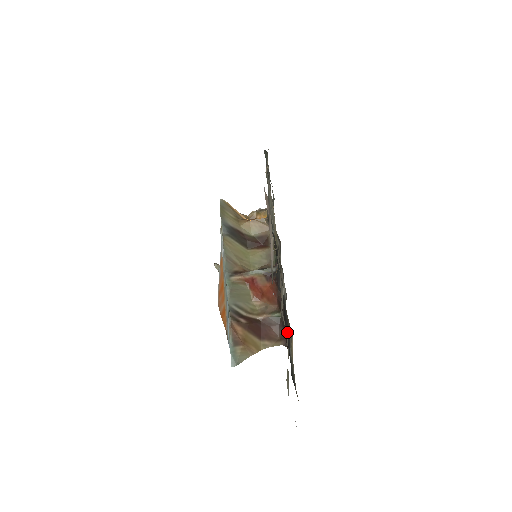
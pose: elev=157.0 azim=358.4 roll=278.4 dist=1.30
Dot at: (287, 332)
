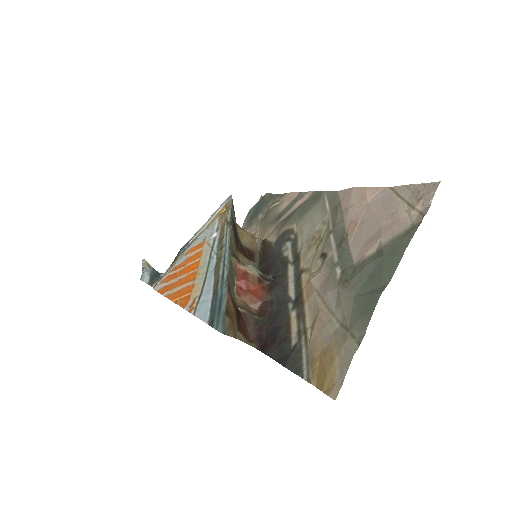
Dot at: (279, 331)
